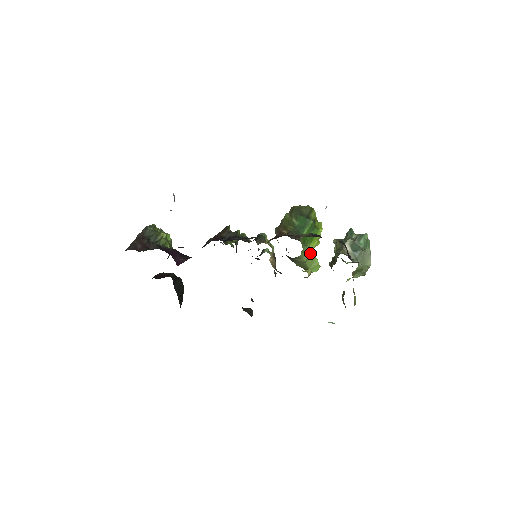
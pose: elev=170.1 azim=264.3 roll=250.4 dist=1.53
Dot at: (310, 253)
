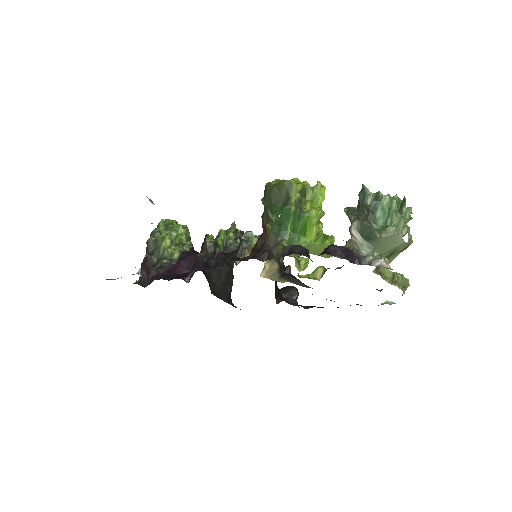
Dot at: (313, 244)
